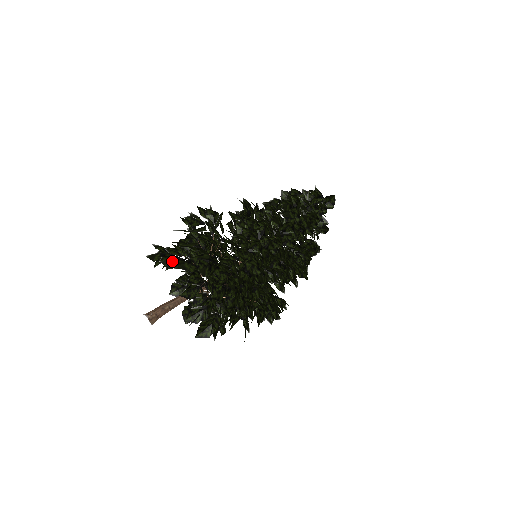
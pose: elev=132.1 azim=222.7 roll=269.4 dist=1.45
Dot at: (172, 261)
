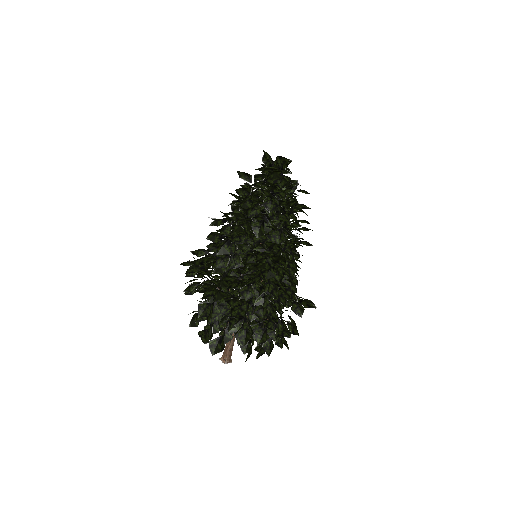
Dot at: (218, 346)
